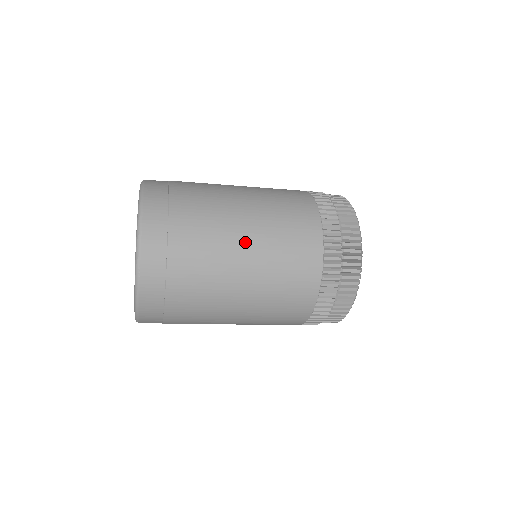
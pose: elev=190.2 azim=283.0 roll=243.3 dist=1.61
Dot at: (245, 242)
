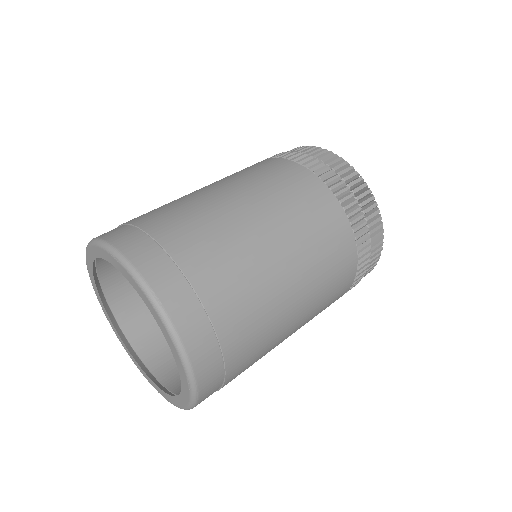
Dot at: (293, 329)
